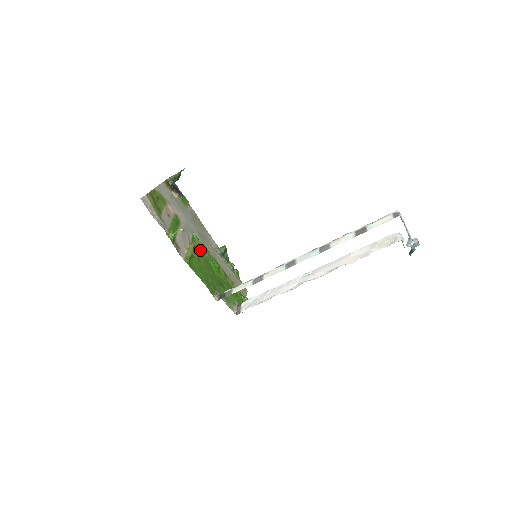
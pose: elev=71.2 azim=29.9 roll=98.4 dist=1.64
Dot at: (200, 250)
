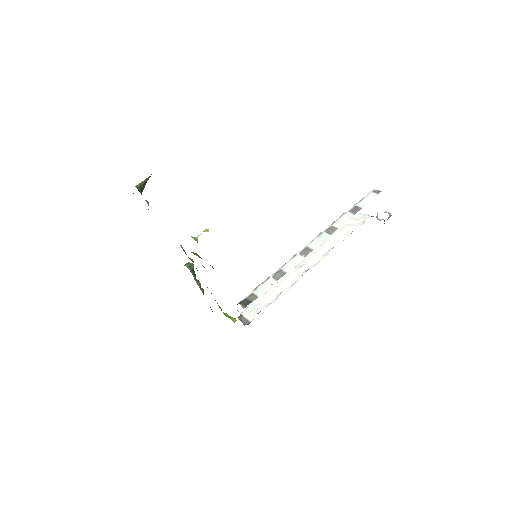
Dot at: occluded
